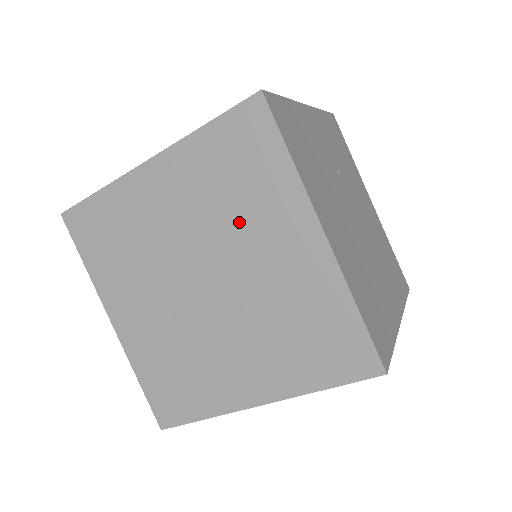
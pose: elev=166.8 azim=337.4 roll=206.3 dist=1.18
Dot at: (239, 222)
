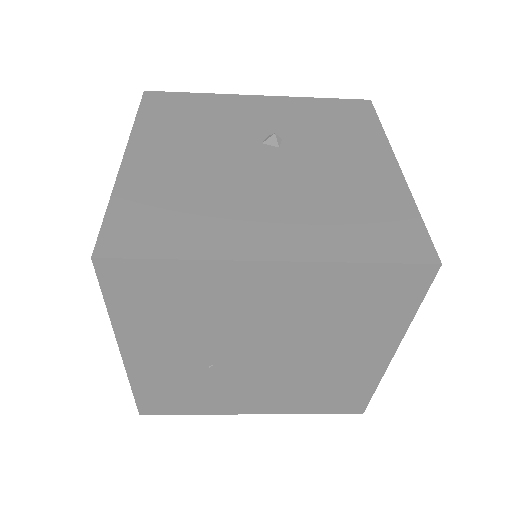
Dot at: (331, 332)
